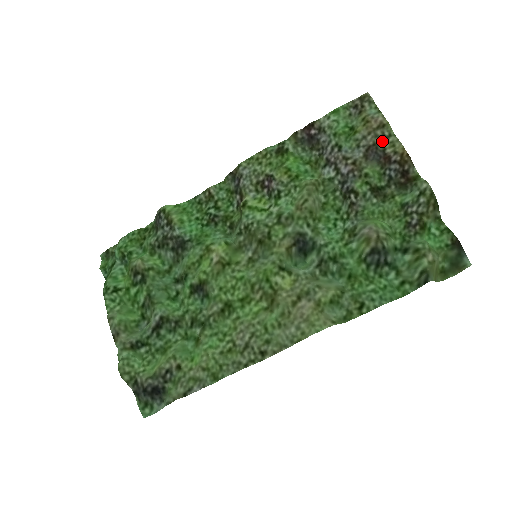
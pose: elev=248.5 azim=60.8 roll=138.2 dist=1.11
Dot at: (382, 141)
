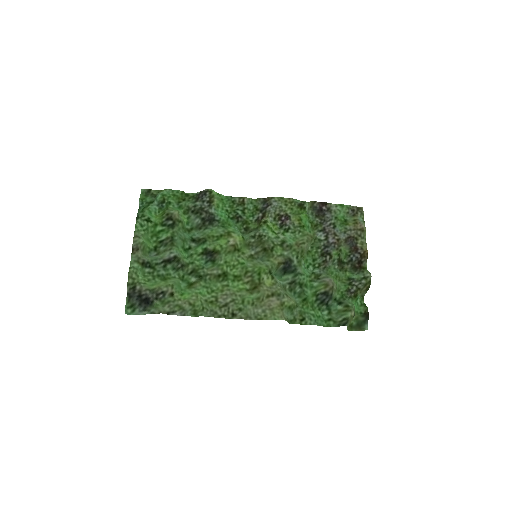
Dot at: (358, 238)
